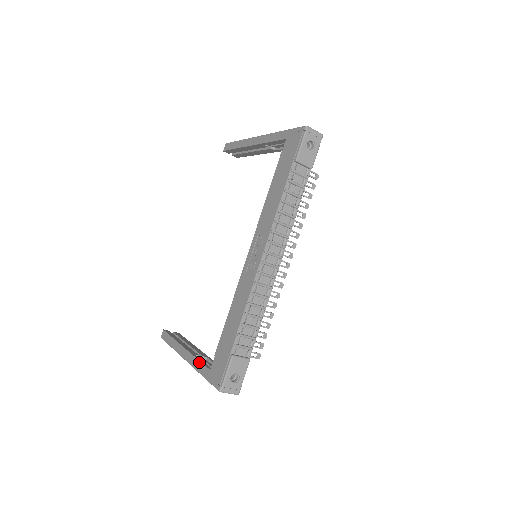
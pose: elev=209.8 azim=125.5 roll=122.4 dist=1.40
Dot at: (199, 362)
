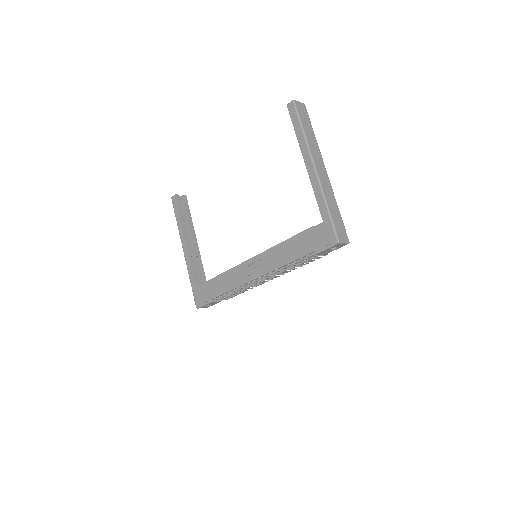
Dot at: (191, 270)
